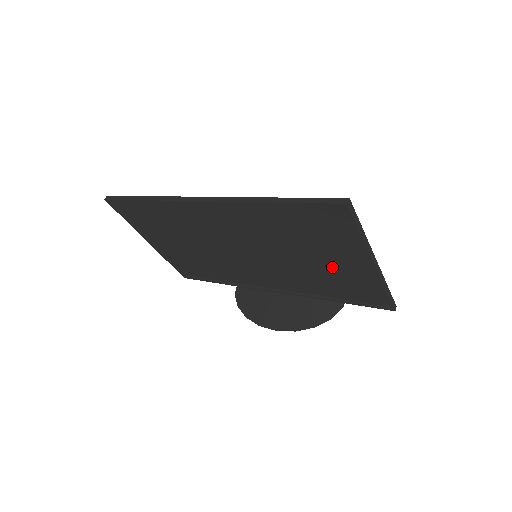
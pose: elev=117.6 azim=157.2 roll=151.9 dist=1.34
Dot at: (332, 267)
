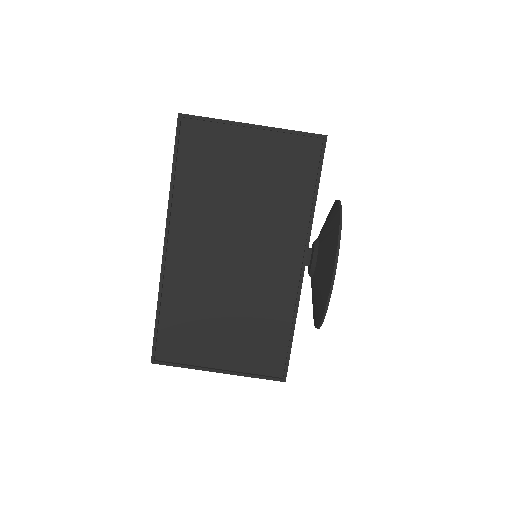
Dot at: (260, 170)
